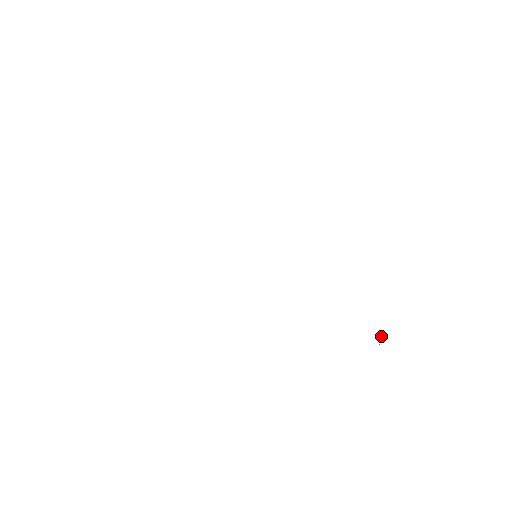
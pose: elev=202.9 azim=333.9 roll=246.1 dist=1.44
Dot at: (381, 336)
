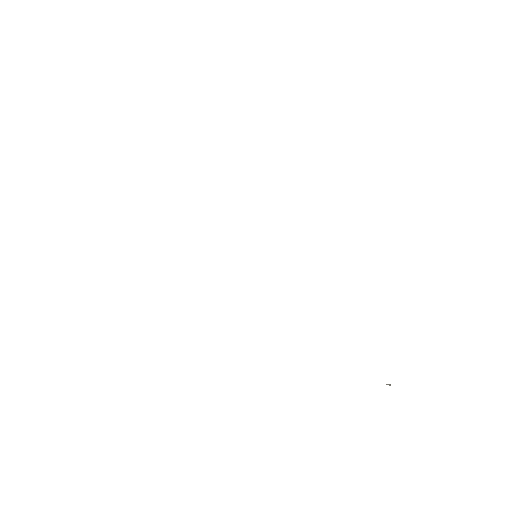
Dot at: occluded
